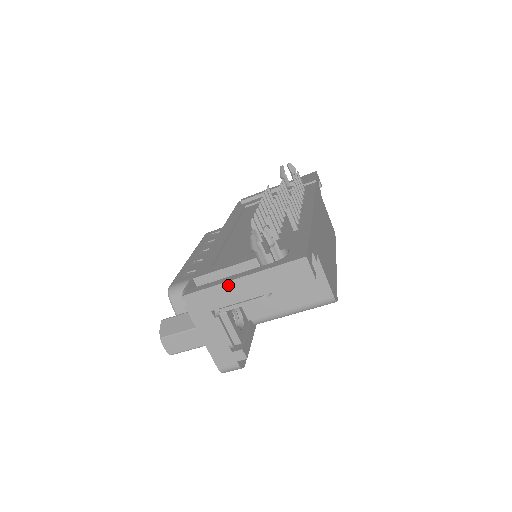
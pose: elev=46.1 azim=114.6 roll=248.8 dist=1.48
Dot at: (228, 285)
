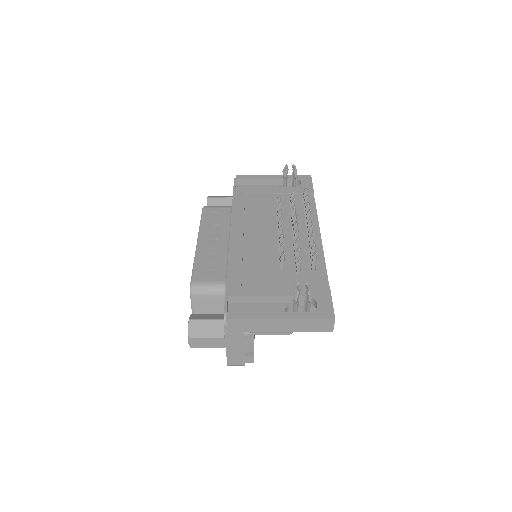
Dot at: (267, 321)
